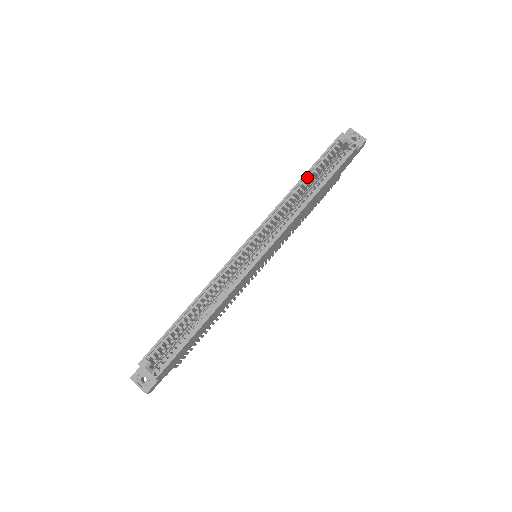
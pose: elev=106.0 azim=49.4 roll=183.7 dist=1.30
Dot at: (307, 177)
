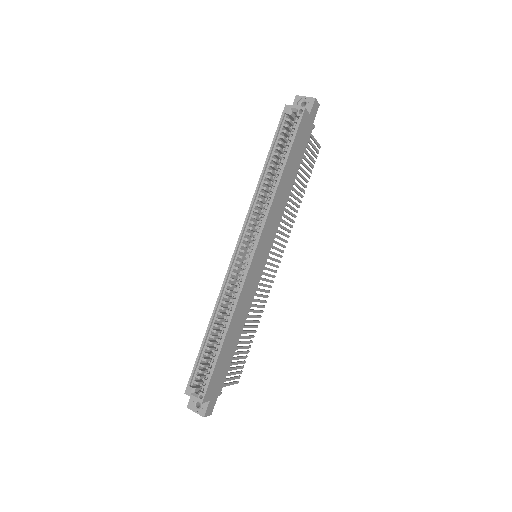
Dot at: (269, 163)
